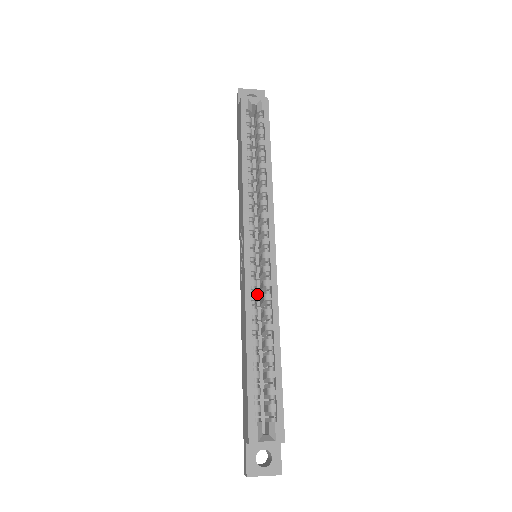
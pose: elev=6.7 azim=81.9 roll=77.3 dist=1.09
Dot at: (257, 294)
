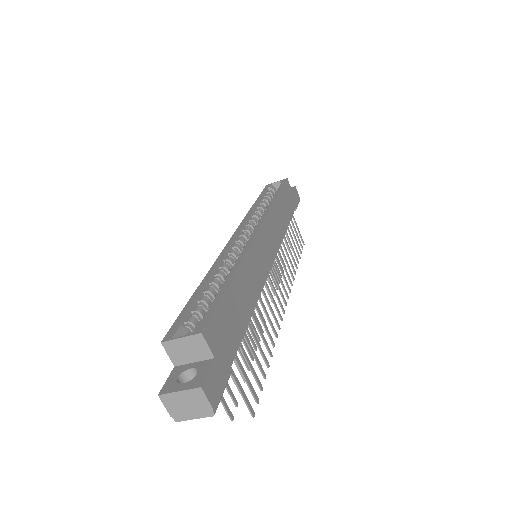
Dot at: occluded
